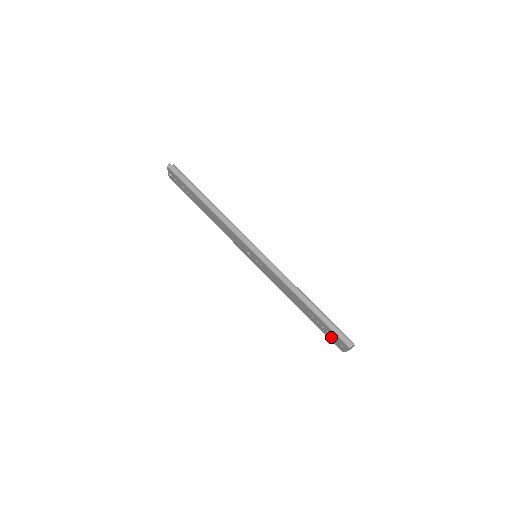
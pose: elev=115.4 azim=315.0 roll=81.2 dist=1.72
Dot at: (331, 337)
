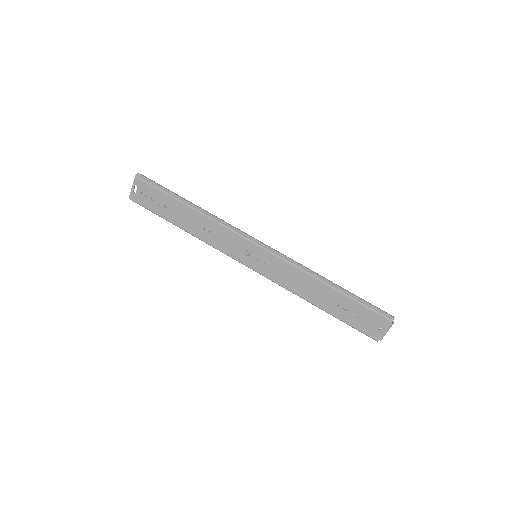
Dot at: (363, 324)
